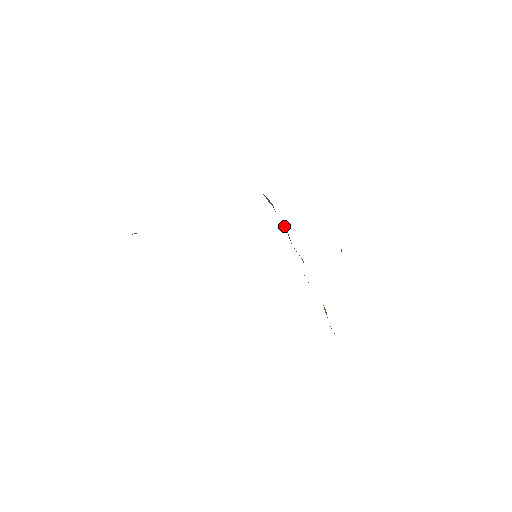
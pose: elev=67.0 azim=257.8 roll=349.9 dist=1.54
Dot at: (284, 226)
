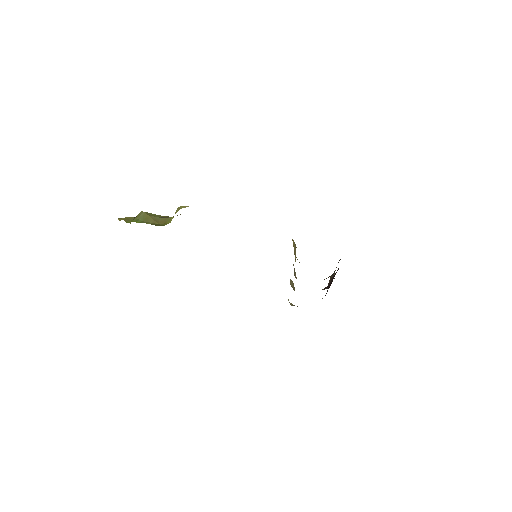
Dot at: occluded
